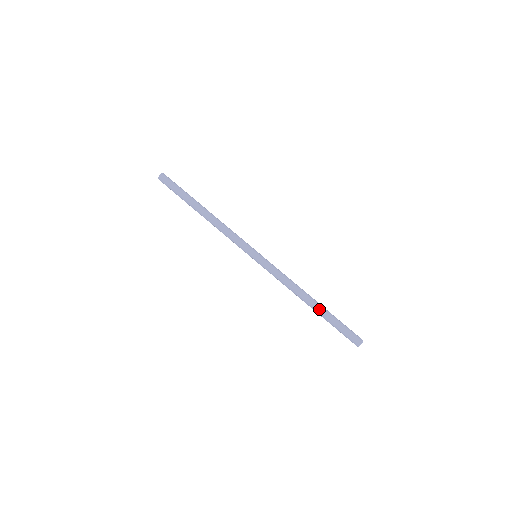
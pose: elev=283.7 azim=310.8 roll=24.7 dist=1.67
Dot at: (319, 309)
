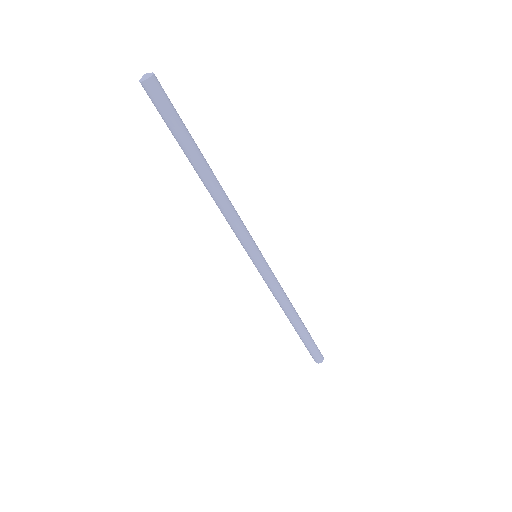
Dot at: (294, 328)
